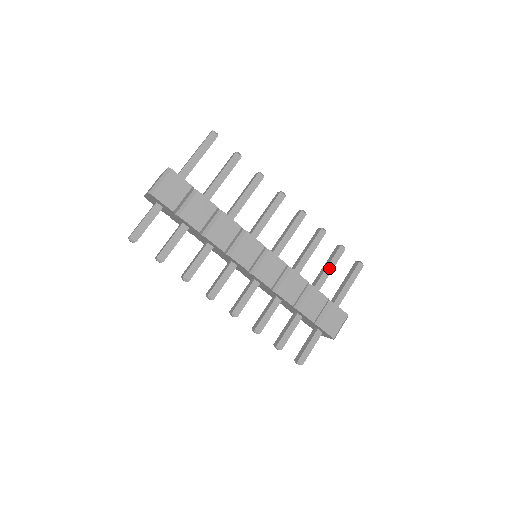
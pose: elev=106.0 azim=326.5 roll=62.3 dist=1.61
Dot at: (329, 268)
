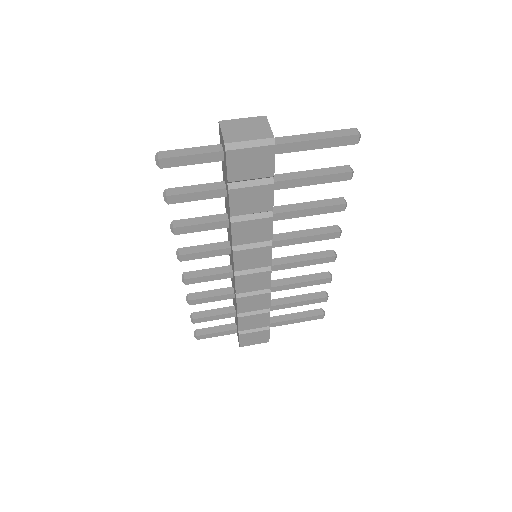
Dot at: (298, 303)
